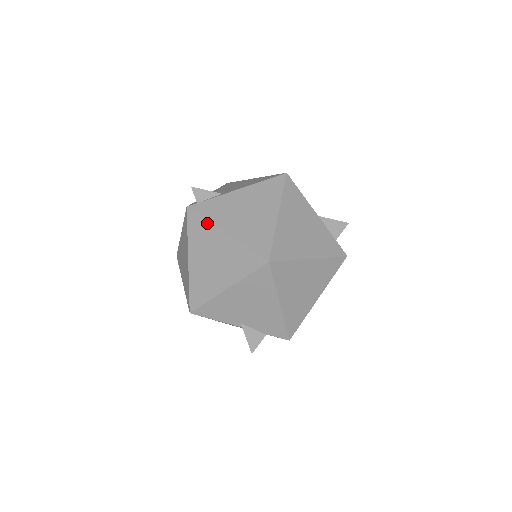
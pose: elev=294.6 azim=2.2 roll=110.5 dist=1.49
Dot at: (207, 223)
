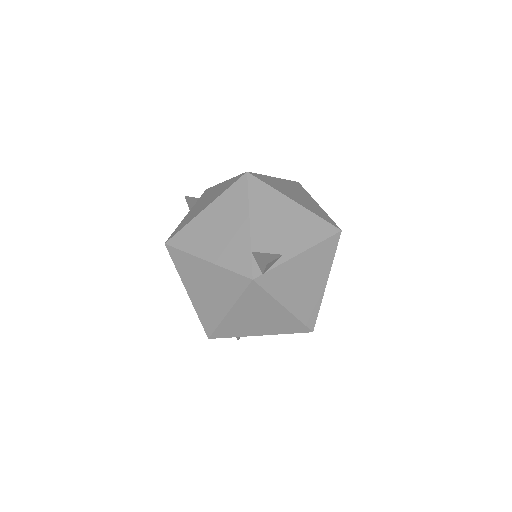
Dot at: (270, 297)
